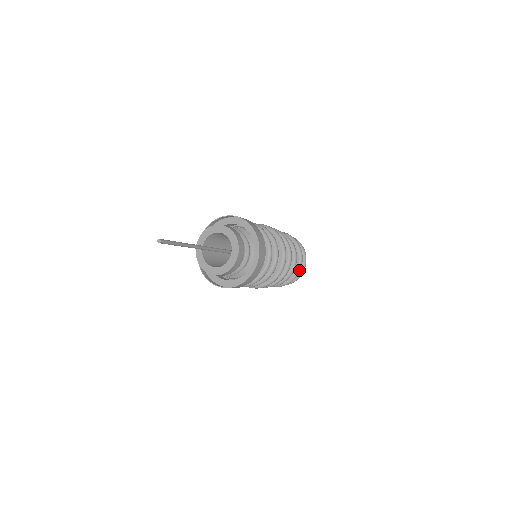
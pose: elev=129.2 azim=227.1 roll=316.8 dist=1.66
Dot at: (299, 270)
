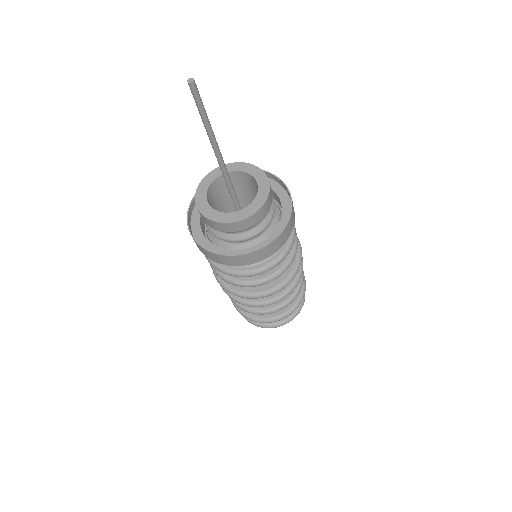
Dot at: (276, 319)
